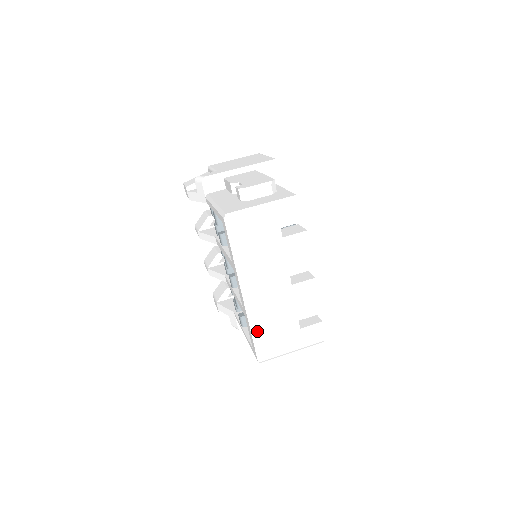
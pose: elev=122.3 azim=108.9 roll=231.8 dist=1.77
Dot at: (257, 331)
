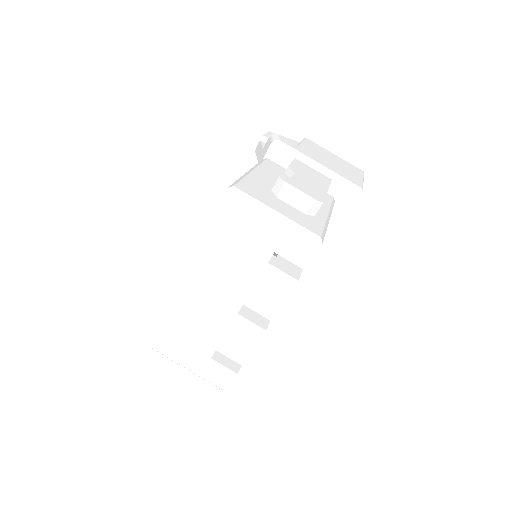
Dot at: (170, 319)
